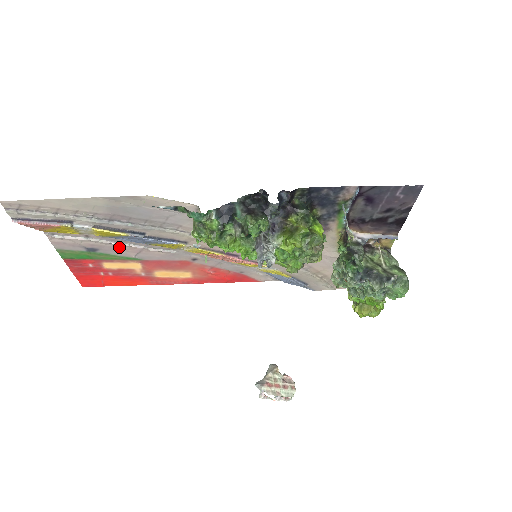
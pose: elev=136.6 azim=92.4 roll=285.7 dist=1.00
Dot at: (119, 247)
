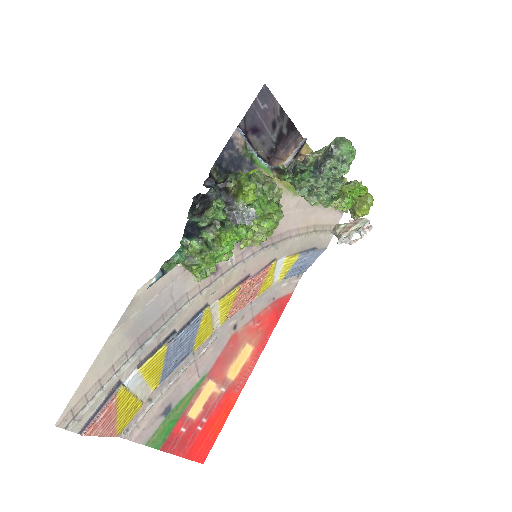
Dot at: (180, 382)
